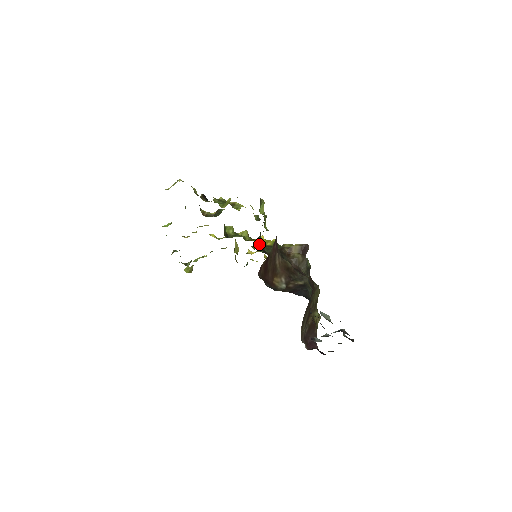
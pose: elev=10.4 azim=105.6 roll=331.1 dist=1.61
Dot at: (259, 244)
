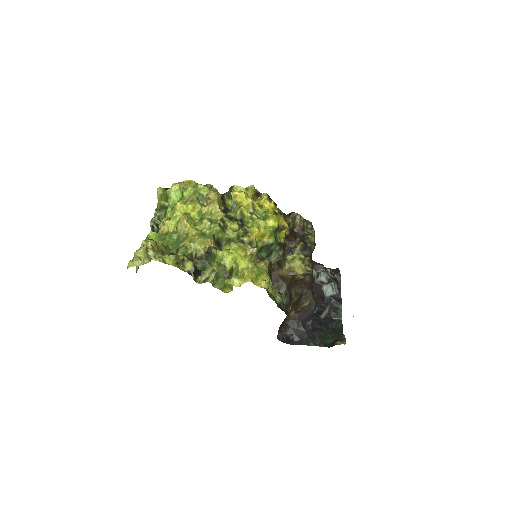
Dot at: occluded
